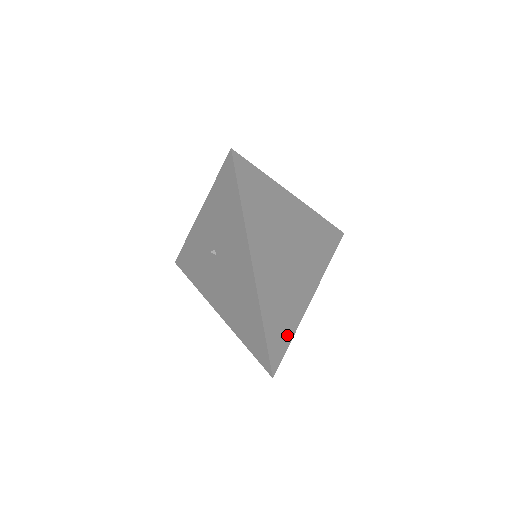
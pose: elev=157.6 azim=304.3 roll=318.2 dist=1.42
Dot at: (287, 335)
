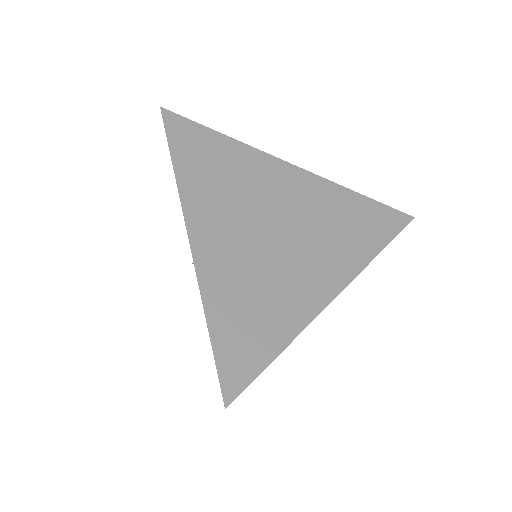
Dot at: occluded
